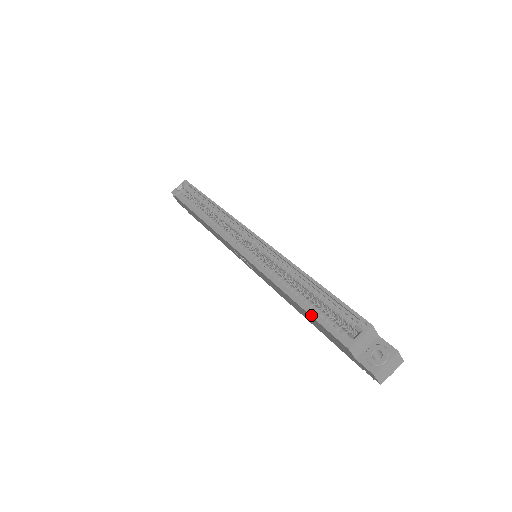
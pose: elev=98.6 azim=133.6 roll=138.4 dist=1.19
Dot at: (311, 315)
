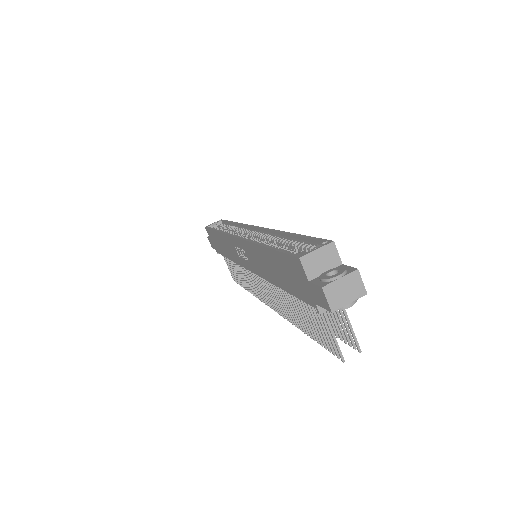
Dot at: (276, 249)
